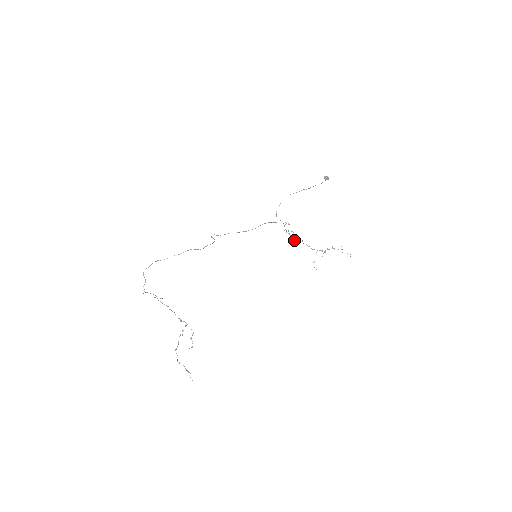
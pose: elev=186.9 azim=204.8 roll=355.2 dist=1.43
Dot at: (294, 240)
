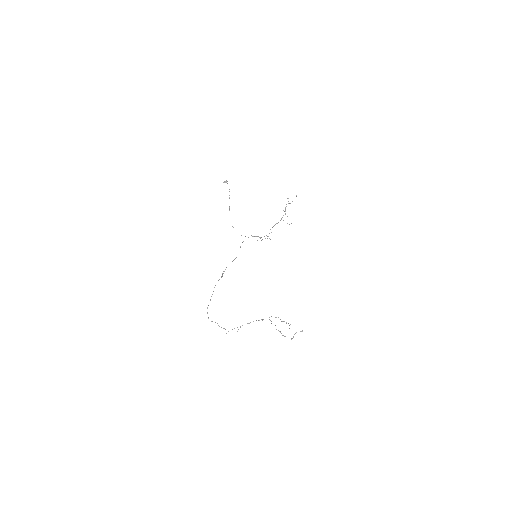
Dot at: occluded
